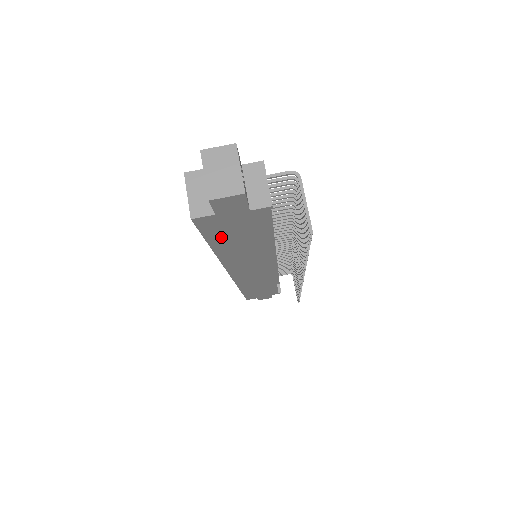
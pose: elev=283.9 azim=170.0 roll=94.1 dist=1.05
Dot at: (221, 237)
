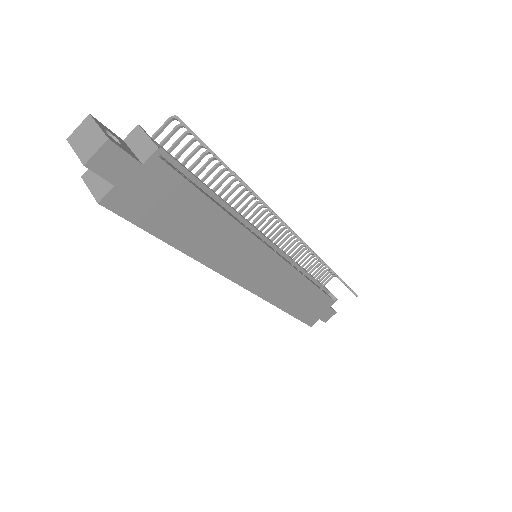
Dot at: (161, 222)
